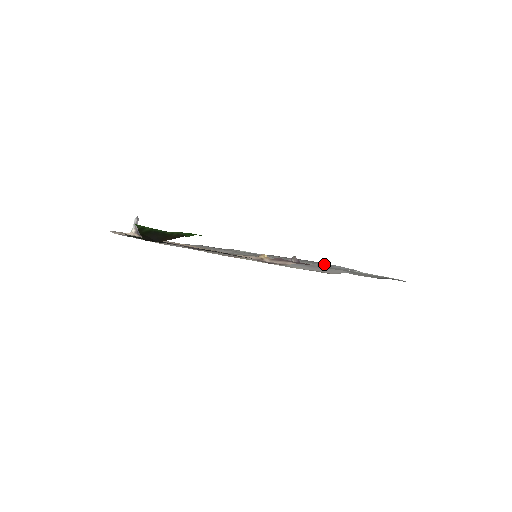
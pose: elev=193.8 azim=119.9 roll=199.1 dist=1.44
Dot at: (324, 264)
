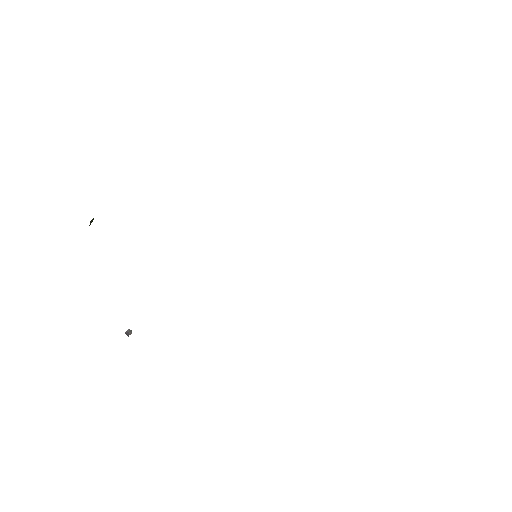
Dot at: occluded
